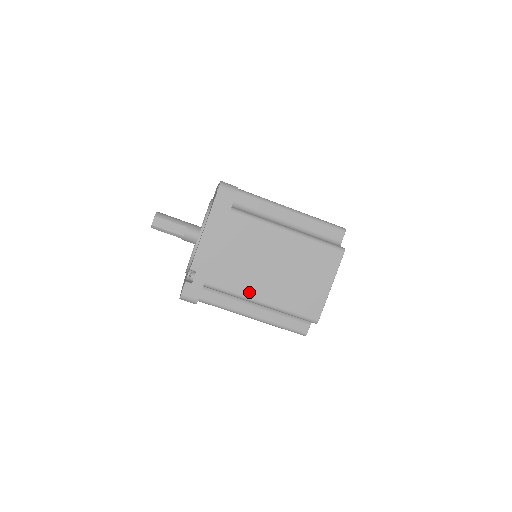
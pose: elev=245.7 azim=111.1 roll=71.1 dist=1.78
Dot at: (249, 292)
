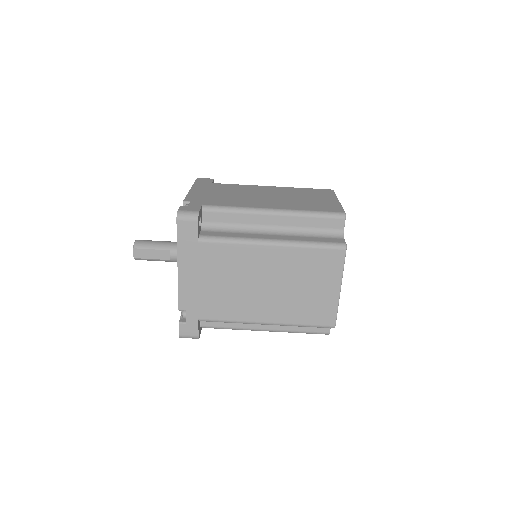
Dot at: (249, 317)
